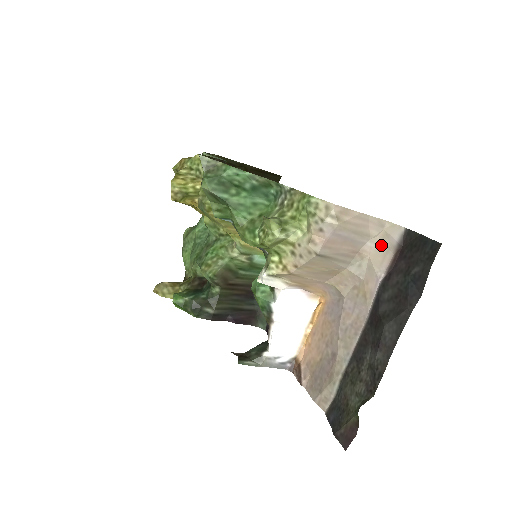
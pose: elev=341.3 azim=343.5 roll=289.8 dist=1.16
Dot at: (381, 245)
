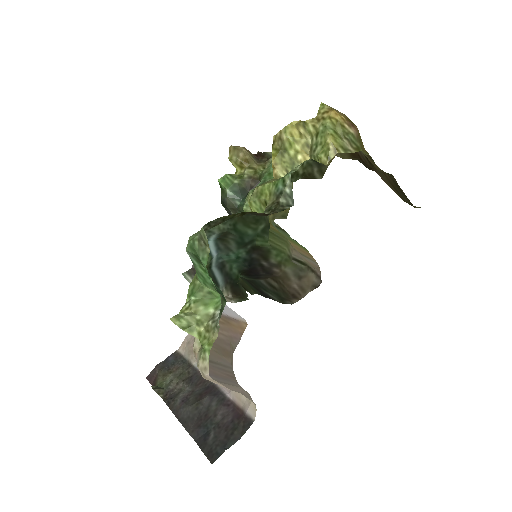
Dot at: (245, 397)
